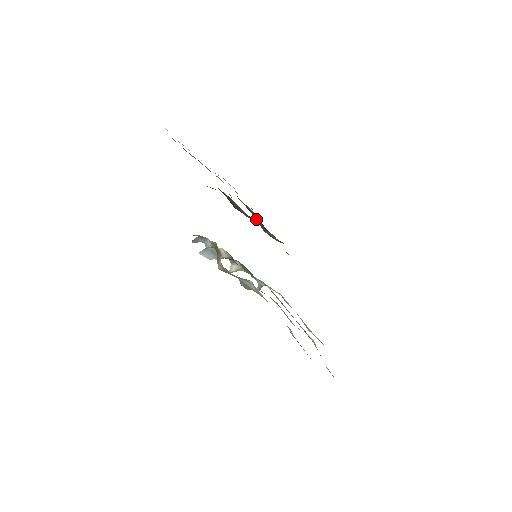
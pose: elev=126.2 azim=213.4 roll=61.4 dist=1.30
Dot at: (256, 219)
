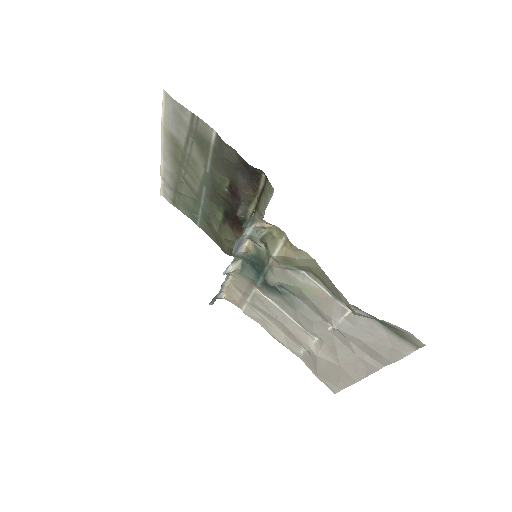
Dot at: (214, 226)
